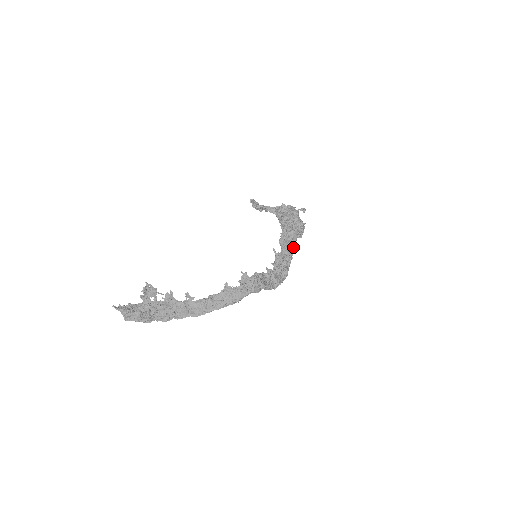
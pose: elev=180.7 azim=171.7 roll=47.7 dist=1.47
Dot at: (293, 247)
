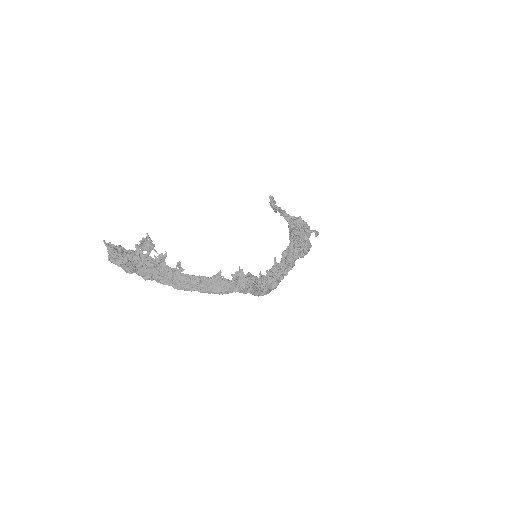
Dot at: (293, 264)
